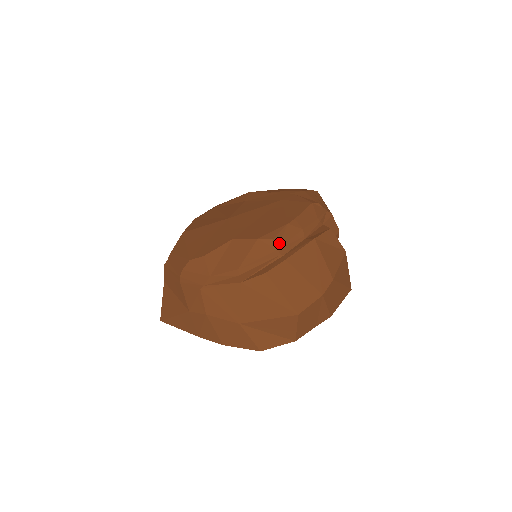
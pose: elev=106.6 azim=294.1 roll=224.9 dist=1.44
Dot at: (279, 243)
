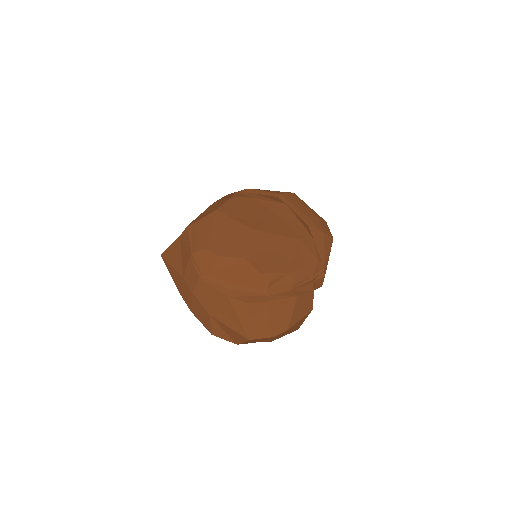
Dot at: (272, 285)
